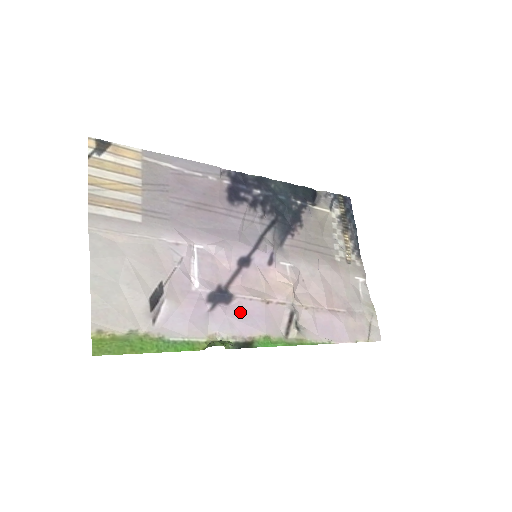
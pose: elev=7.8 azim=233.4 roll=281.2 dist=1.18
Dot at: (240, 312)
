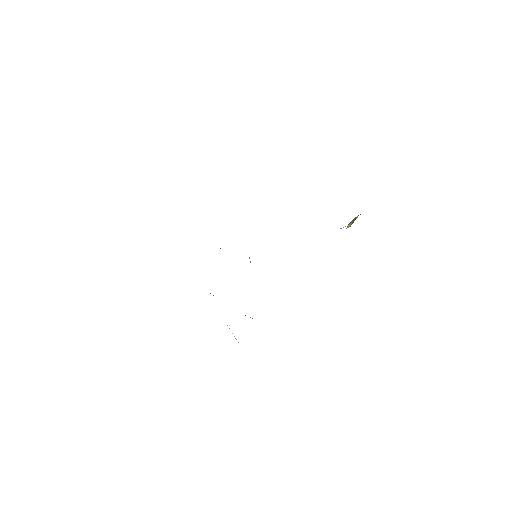
Dot at: occluded
